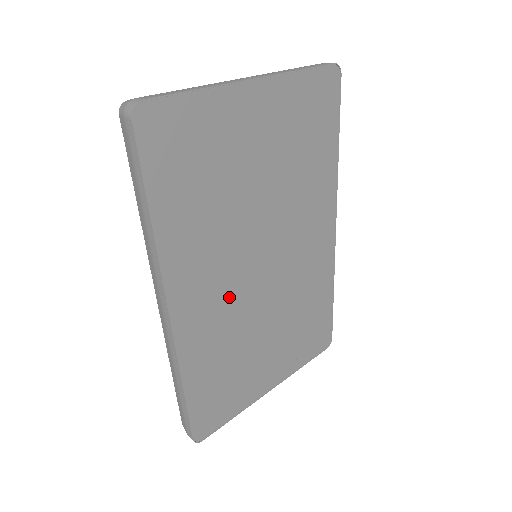
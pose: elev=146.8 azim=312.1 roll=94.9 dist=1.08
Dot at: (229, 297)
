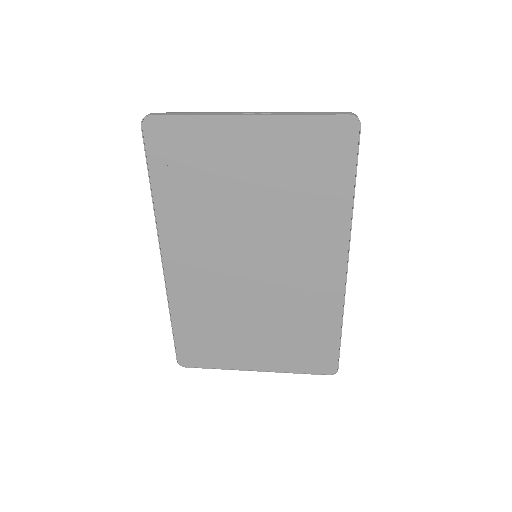
Dot at: (215, 274)
